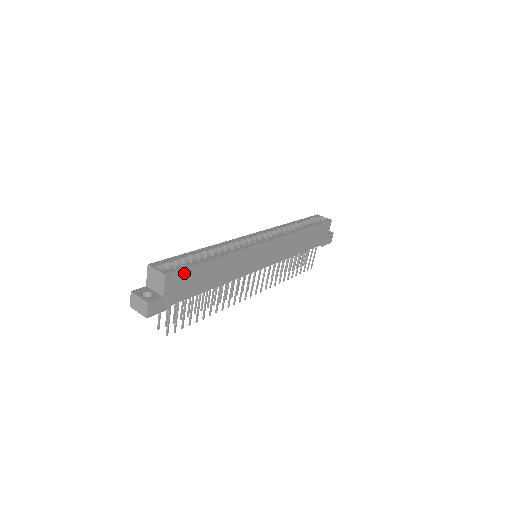
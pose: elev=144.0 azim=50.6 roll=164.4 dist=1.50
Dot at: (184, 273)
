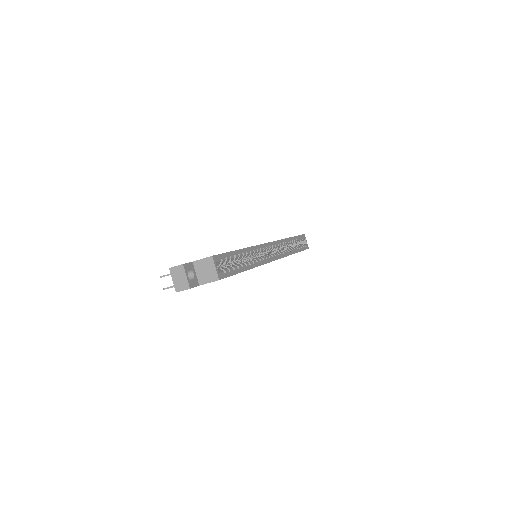
Dot at: occluded
